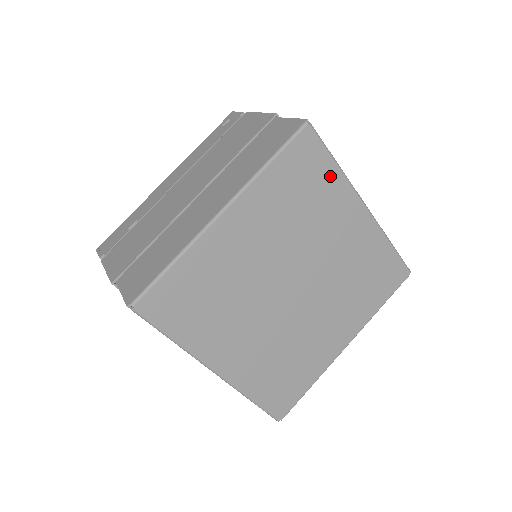
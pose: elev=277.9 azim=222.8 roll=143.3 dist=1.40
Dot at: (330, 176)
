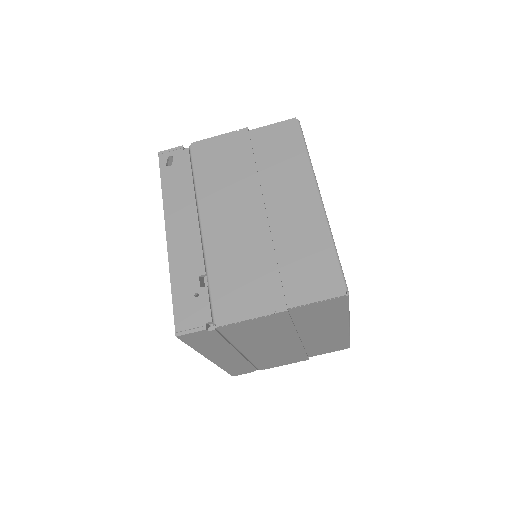
Dot at: occluded
